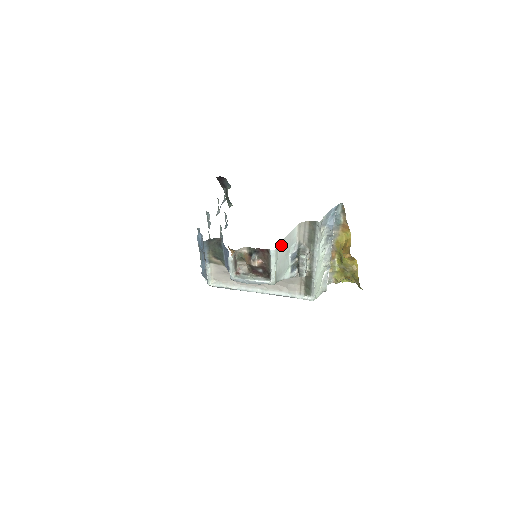
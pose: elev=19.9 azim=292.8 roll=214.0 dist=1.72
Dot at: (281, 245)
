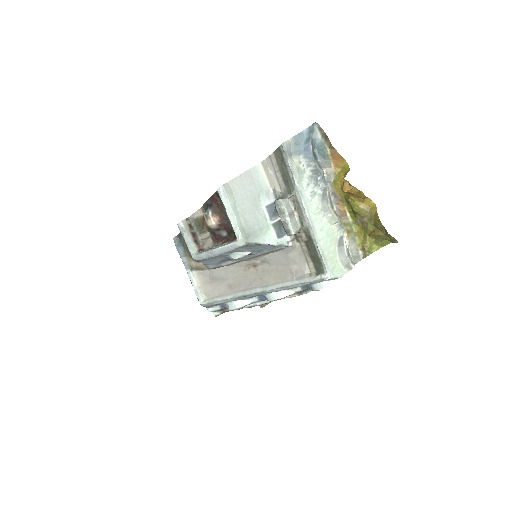
Dot at: (236, 185)
